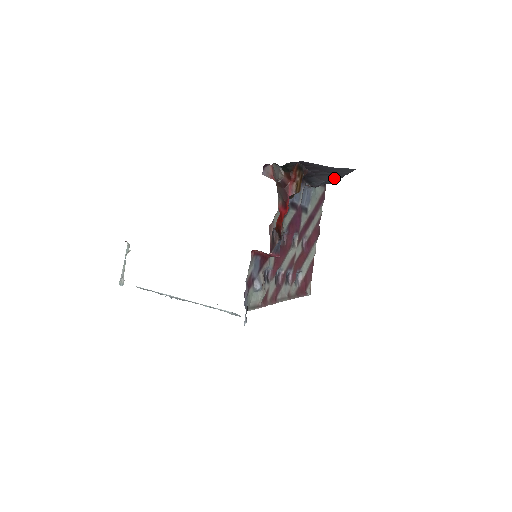
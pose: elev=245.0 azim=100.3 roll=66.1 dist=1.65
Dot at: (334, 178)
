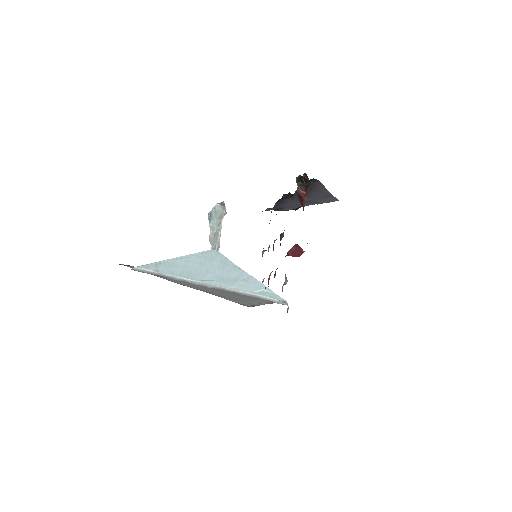
Dot at: (297, 205)
